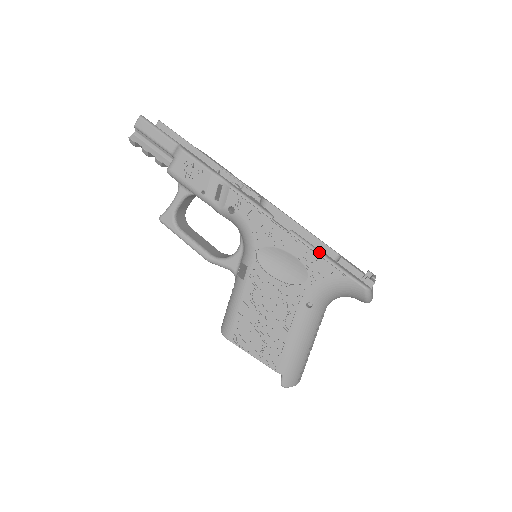
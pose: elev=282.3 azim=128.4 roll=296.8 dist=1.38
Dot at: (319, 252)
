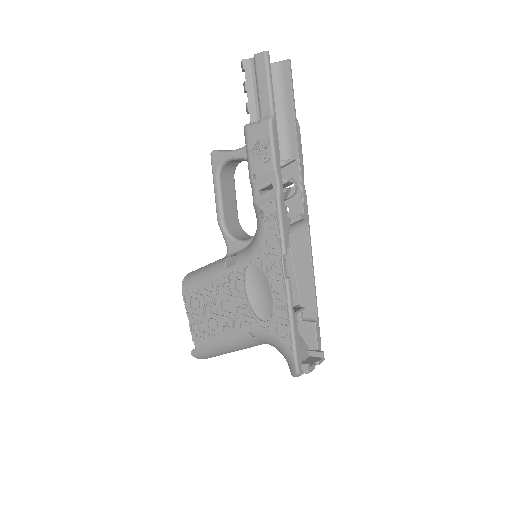
Dot at: (291, 315)
